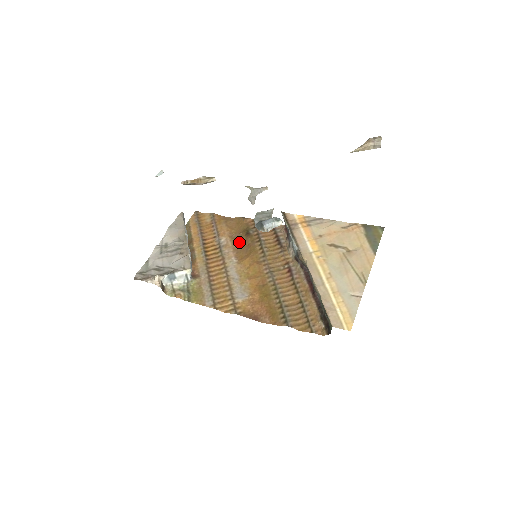
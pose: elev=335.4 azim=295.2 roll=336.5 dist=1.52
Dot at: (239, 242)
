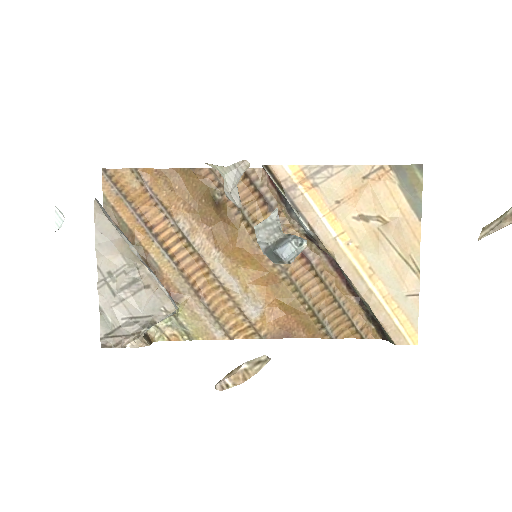
Dot at: (208, 218)
